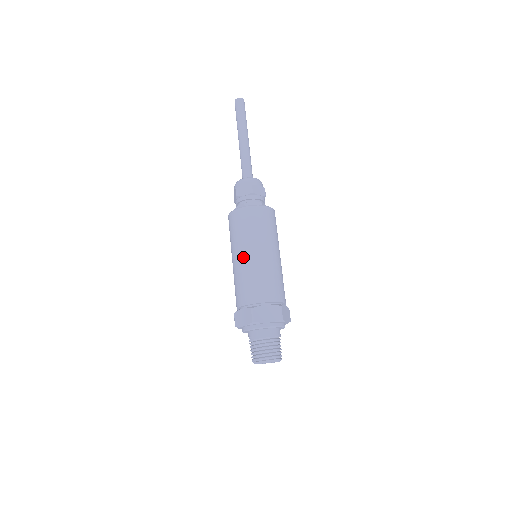
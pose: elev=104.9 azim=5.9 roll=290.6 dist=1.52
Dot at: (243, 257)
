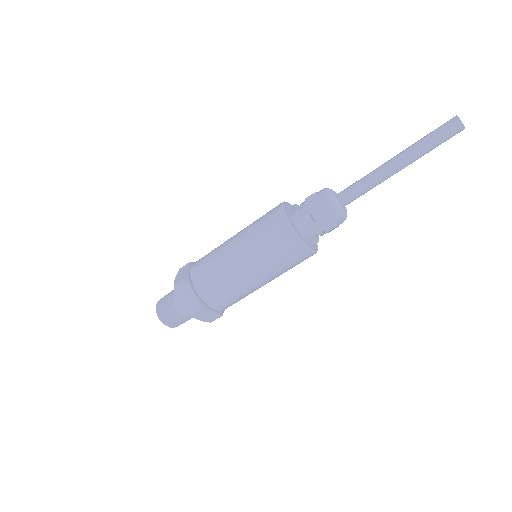
Dot at: (246, 271)
